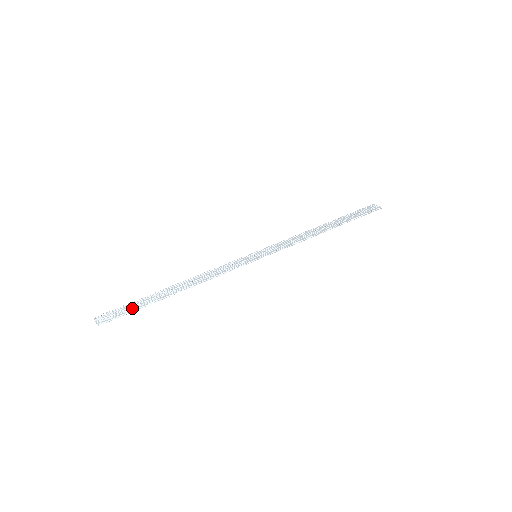
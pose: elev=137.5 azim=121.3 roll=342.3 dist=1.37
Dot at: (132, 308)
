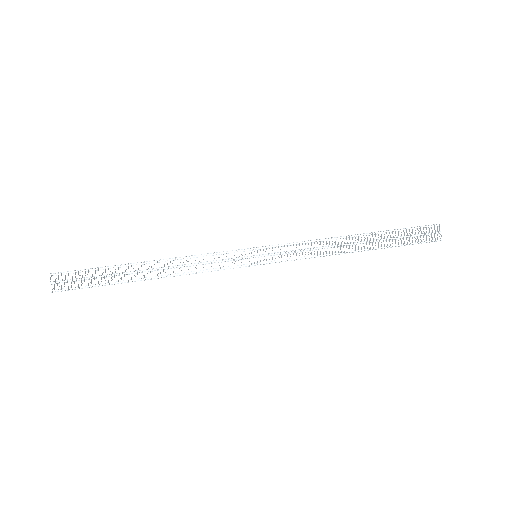
Dot at: (93, 282)
